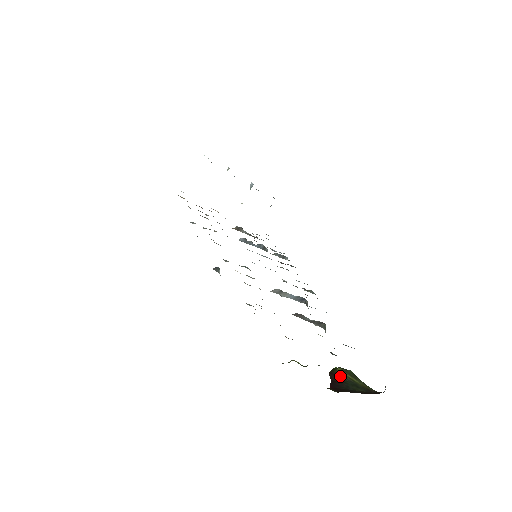
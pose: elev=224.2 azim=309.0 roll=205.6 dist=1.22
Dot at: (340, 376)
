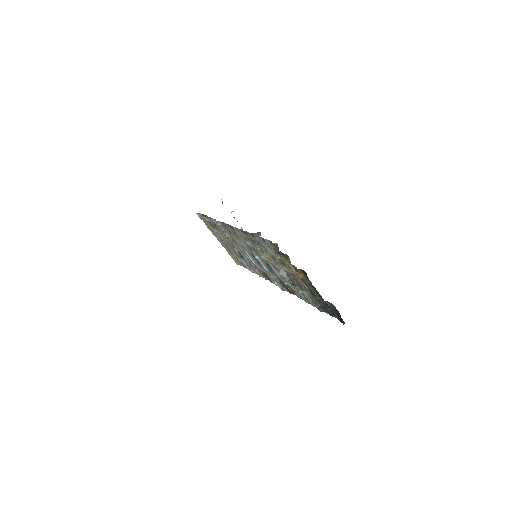
Dot at: occluded
